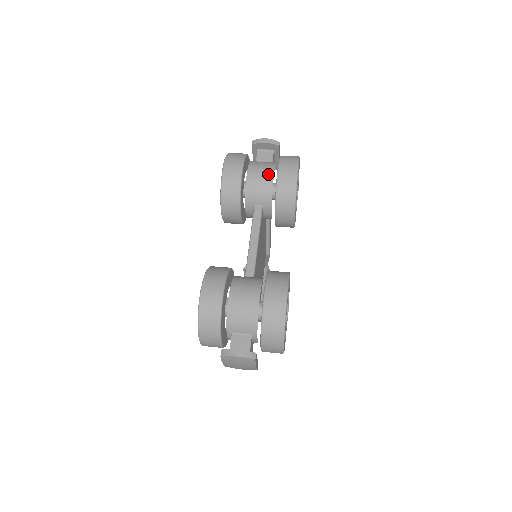
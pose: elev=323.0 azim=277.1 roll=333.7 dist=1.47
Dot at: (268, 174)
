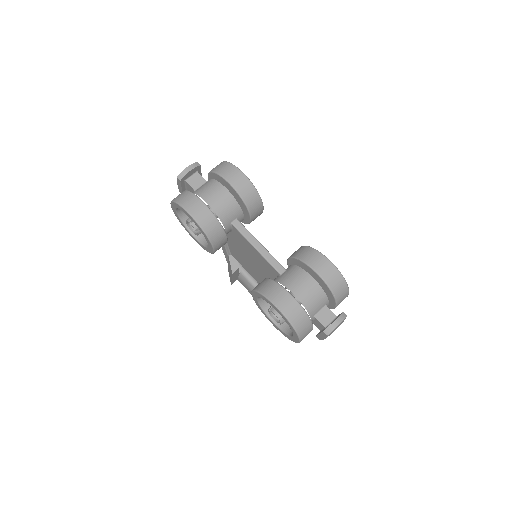
Dot at: (223, 193)
